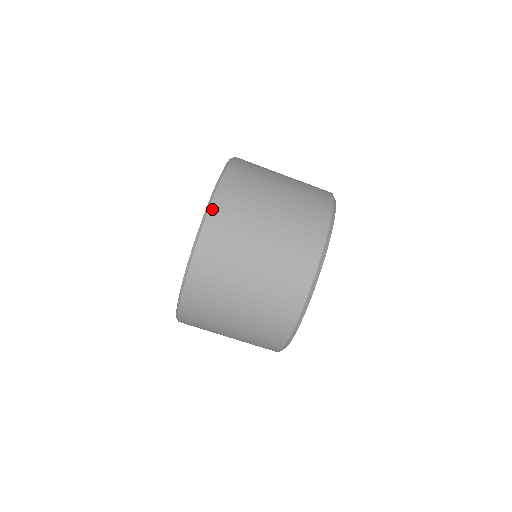
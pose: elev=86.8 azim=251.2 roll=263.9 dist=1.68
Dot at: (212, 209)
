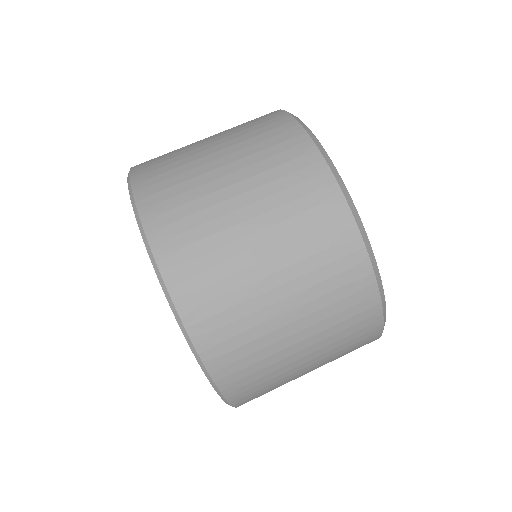
Dot at: (158, 255)
